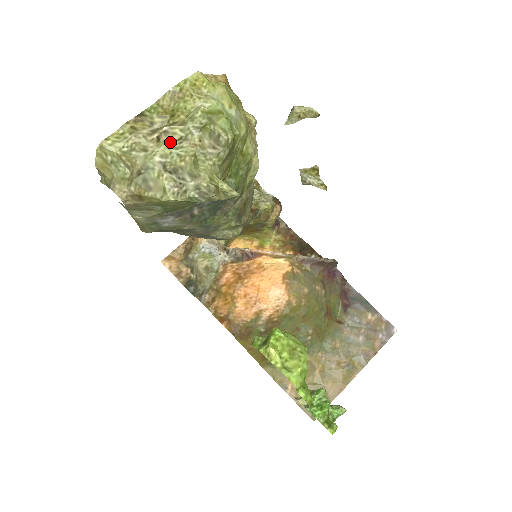
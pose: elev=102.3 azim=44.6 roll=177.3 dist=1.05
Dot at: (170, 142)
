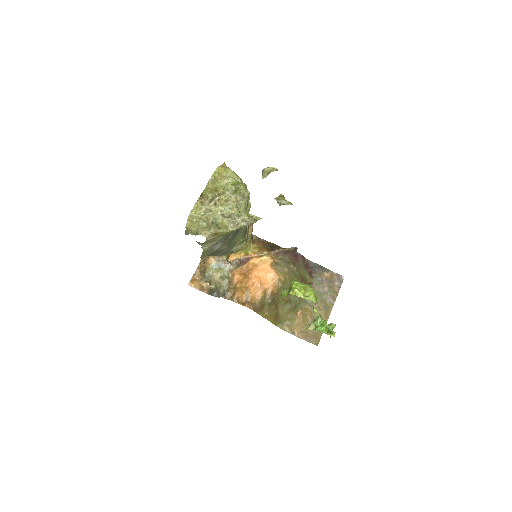
Dot at: (222, 204)
